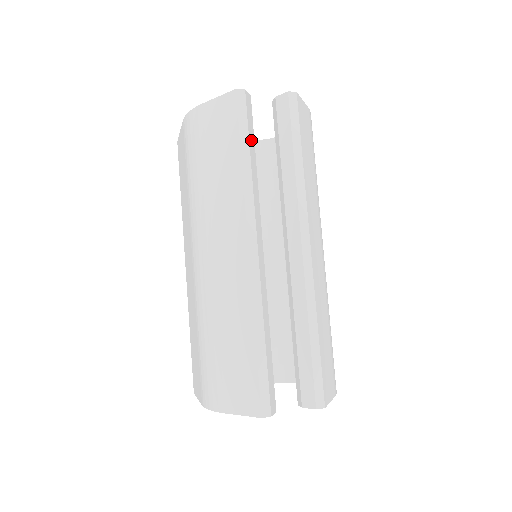
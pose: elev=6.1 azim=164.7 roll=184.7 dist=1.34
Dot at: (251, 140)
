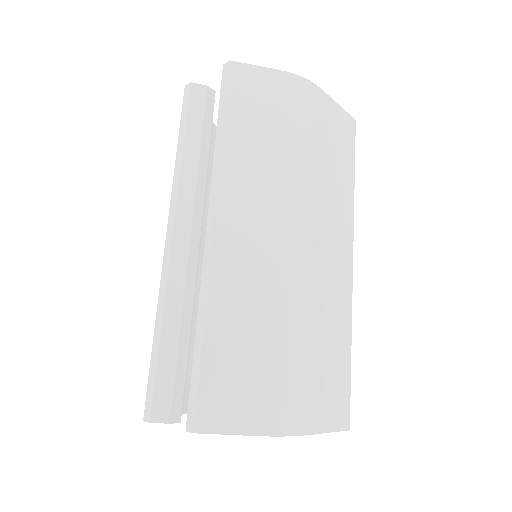
Dot at: (192, 129)
